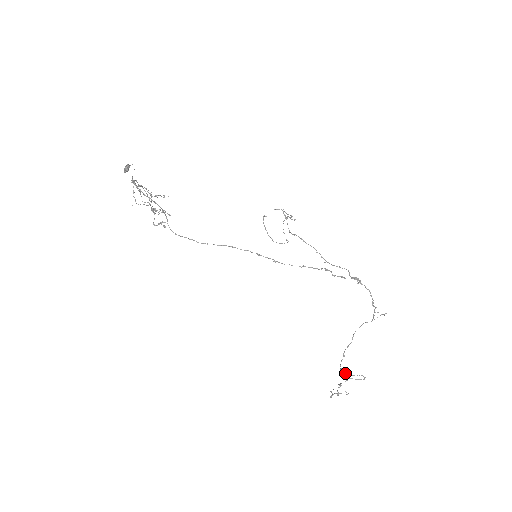
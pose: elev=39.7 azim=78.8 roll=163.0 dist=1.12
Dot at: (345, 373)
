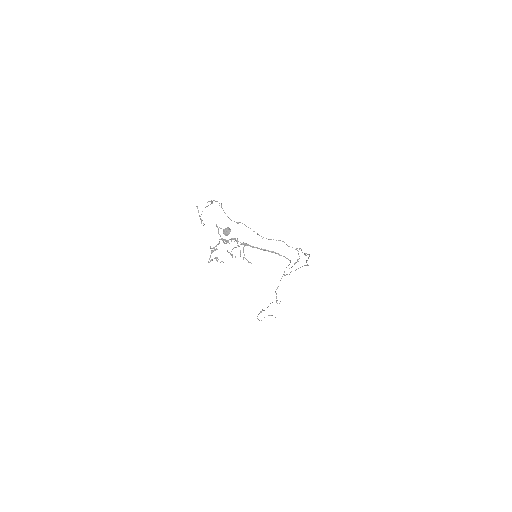
Dot at: occluded
